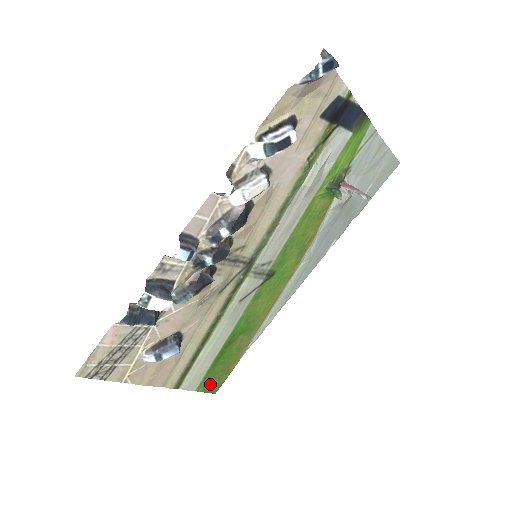
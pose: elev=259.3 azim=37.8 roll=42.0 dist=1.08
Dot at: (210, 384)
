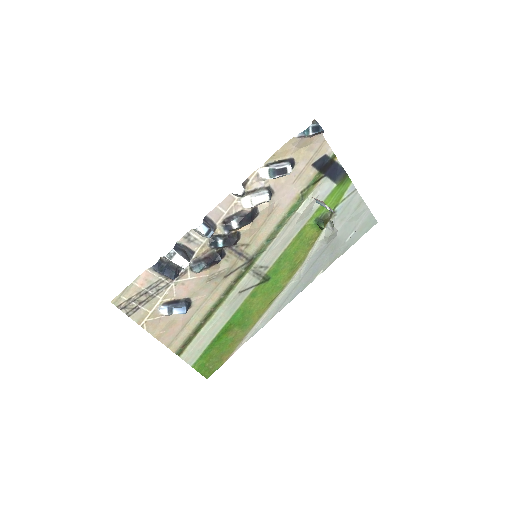
Dot at: (205, 366)
